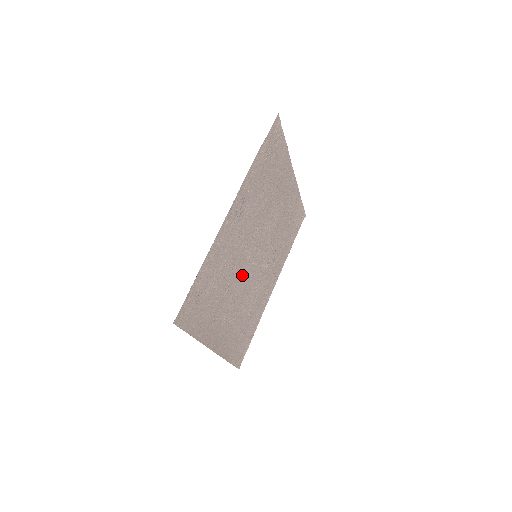
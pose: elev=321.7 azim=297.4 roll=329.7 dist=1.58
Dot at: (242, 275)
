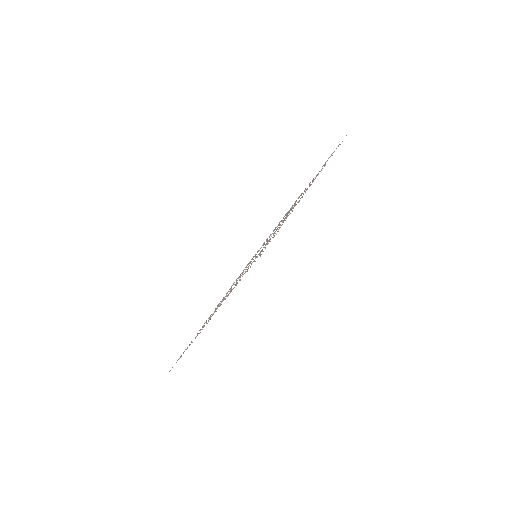
Dot at: occluded
